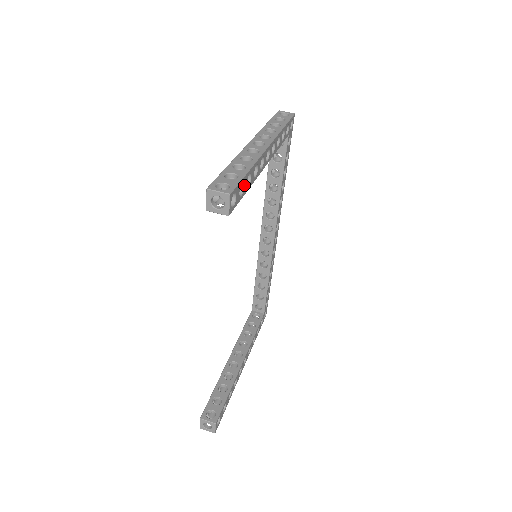
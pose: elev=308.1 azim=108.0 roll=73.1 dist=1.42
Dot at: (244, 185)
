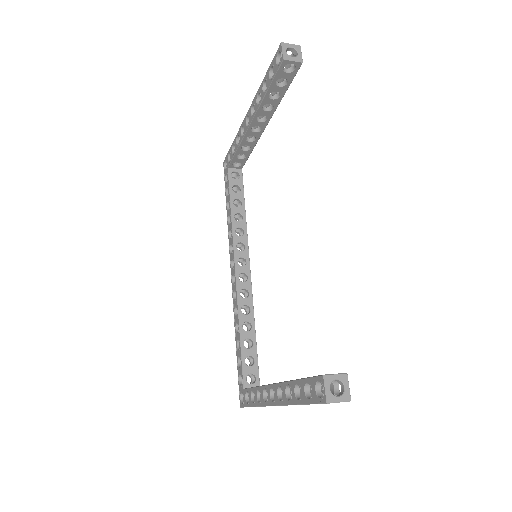
Dot at: occluded
